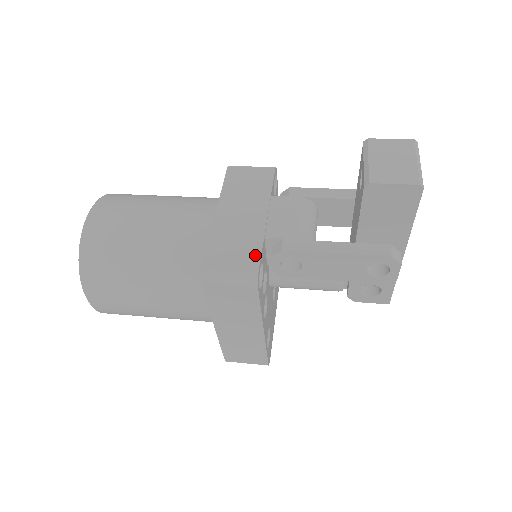
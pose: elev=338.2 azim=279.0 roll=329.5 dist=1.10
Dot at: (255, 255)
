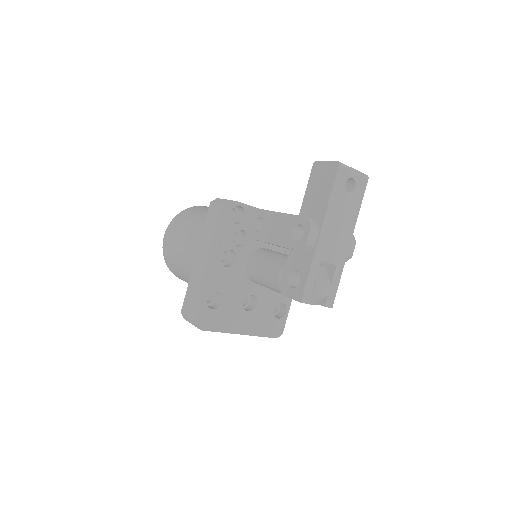
Dot at: (245, 204)
